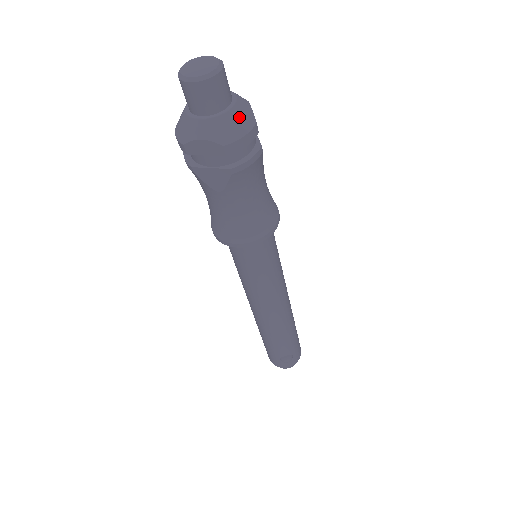
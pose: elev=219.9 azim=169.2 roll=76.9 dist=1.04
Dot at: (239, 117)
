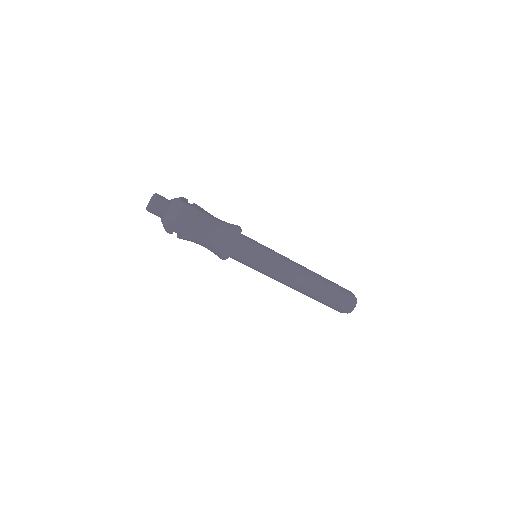
Dot at: (175, 206)
